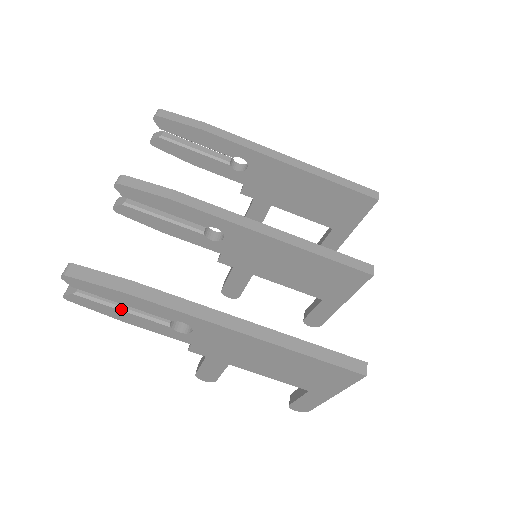
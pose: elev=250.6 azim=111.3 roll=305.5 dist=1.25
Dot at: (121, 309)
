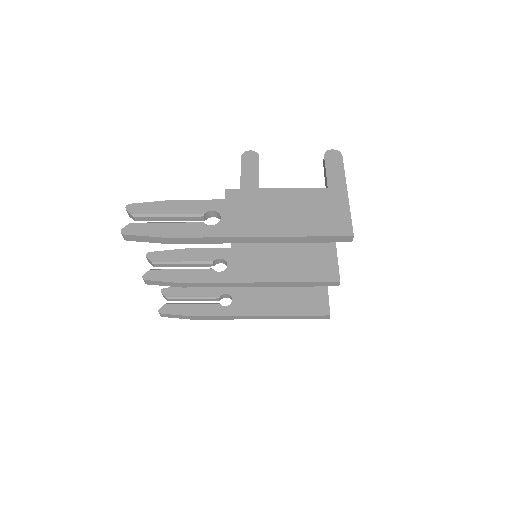
Dot at: (193, 300)
